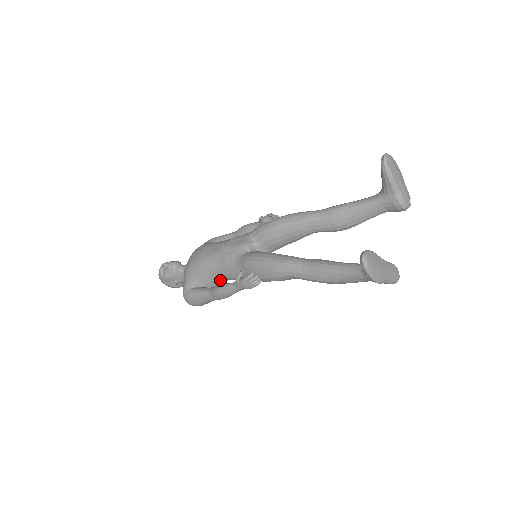
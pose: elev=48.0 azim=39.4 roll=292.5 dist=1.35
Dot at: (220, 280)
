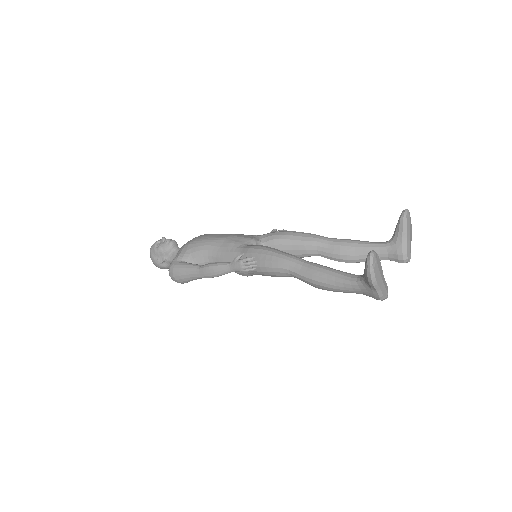
Dot at: occluded
